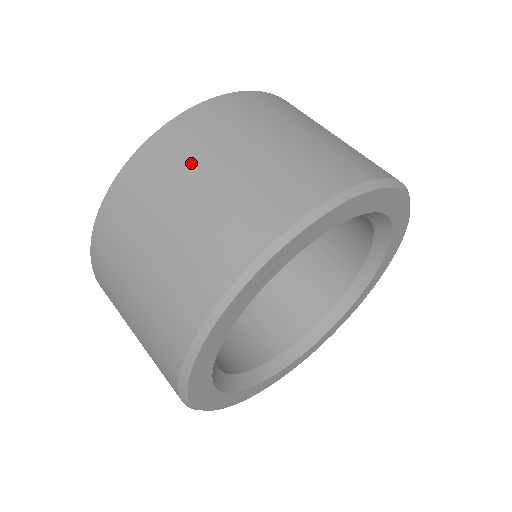
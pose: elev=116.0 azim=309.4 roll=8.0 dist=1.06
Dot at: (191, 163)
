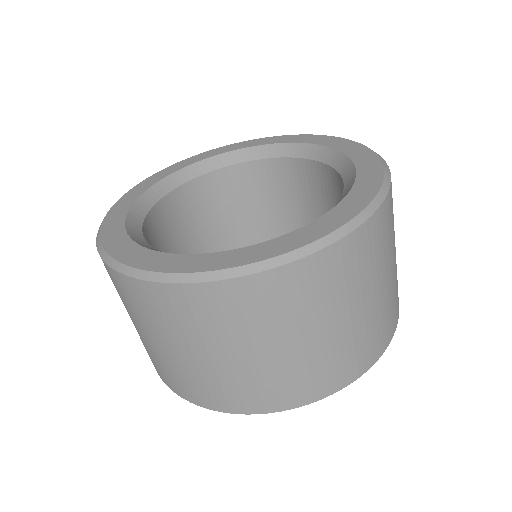
Dot at: (237, 333)
